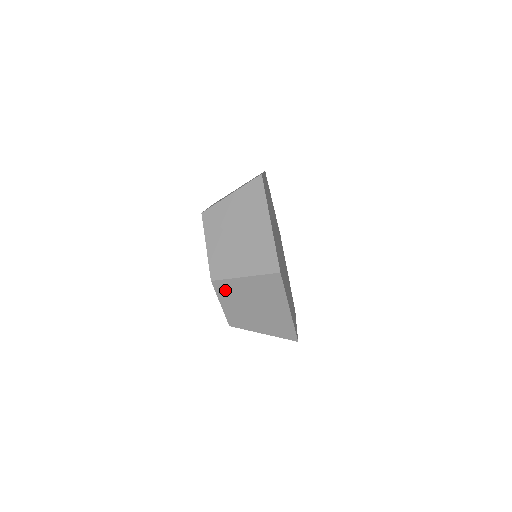
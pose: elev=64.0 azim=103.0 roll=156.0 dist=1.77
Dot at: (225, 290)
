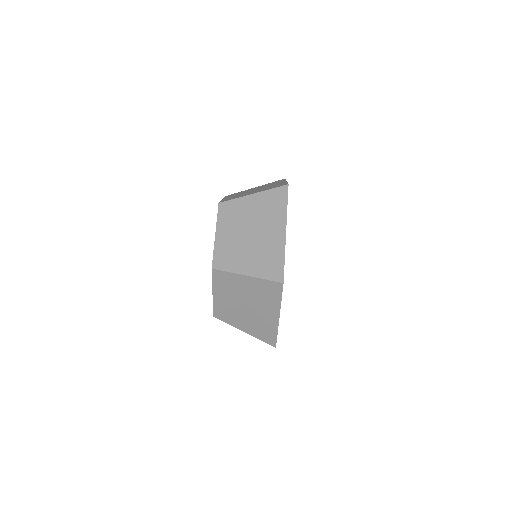
Dot at: (228, 214)
